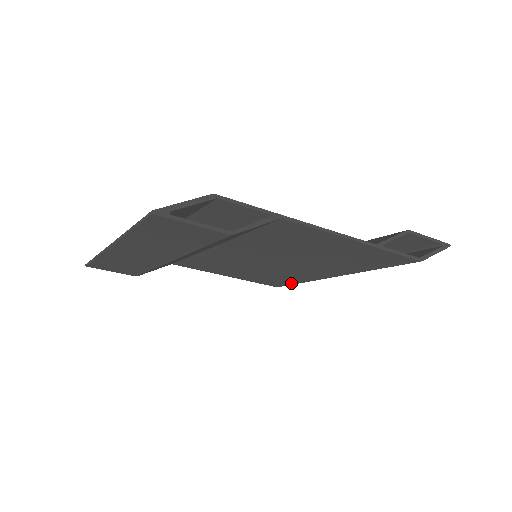
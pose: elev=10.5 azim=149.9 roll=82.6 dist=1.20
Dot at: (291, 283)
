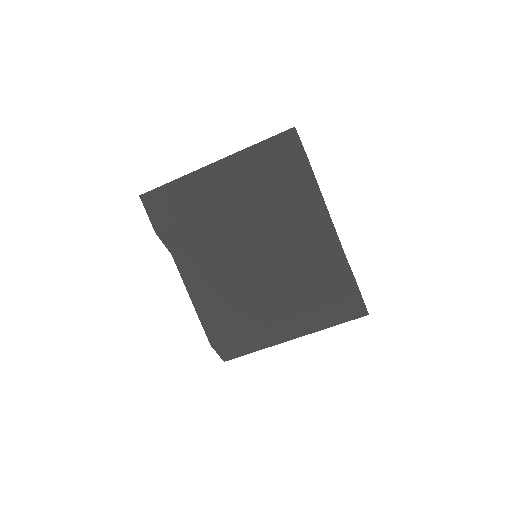
Dot at: (233, 333)
